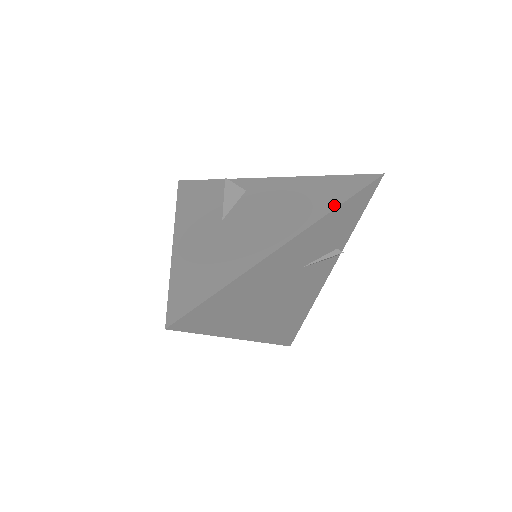
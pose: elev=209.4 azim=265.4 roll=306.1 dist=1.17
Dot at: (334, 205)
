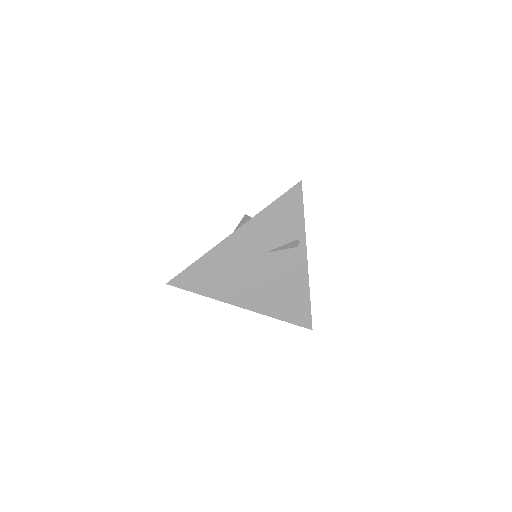
Dot at: (267, 206)
